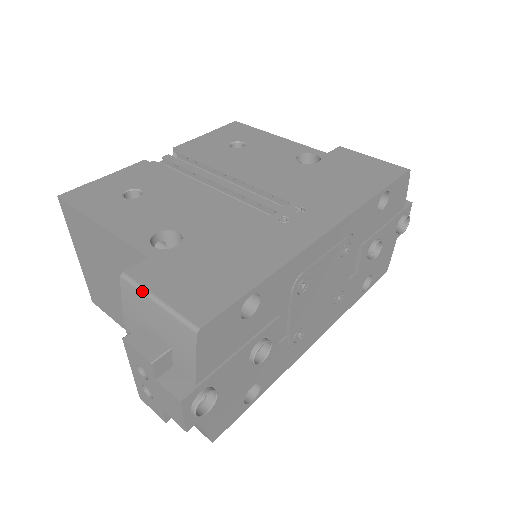
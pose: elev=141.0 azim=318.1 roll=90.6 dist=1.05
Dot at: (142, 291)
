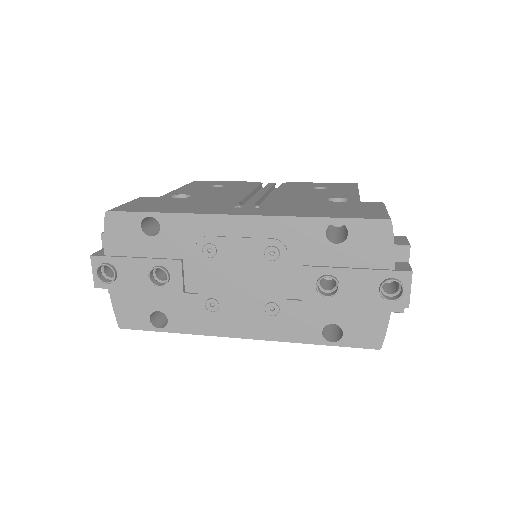
Dot at: occluded
